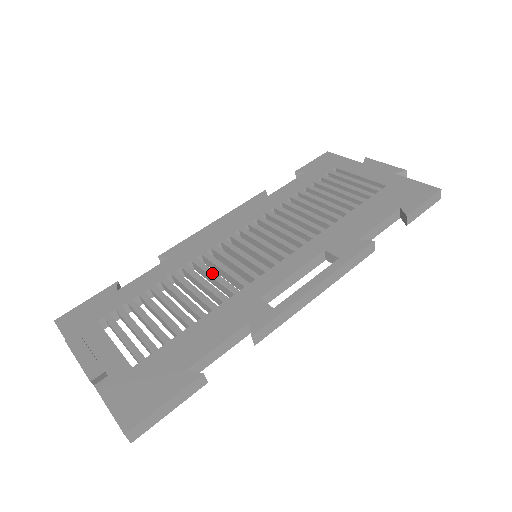
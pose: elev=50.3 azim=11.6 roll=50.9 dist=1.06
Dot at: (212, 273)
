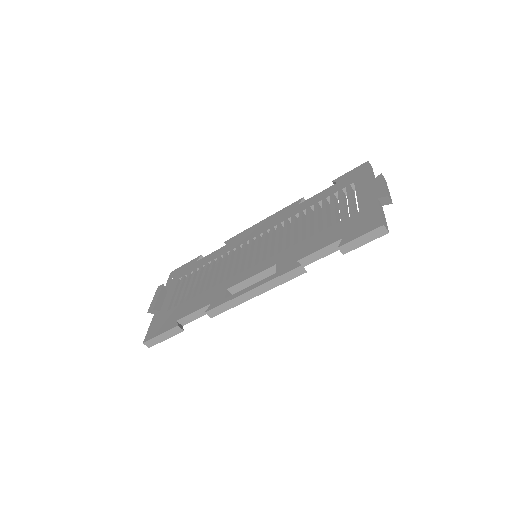
Dot at: (228, 263)
